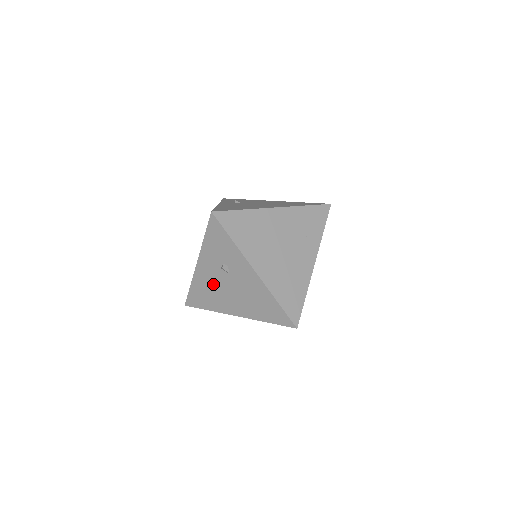
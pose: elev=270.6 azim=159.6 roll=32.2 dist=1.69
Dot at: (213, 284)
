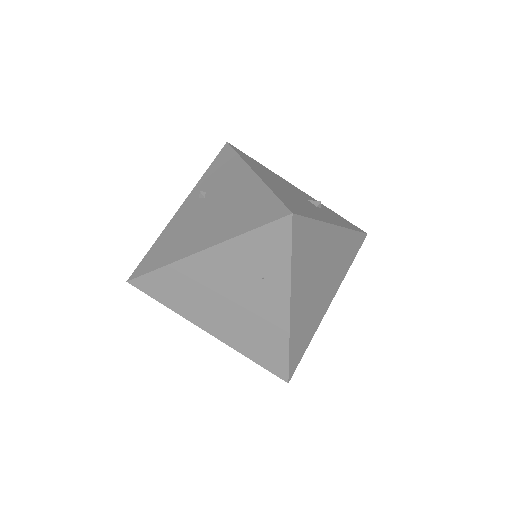
Dot at: occluded
